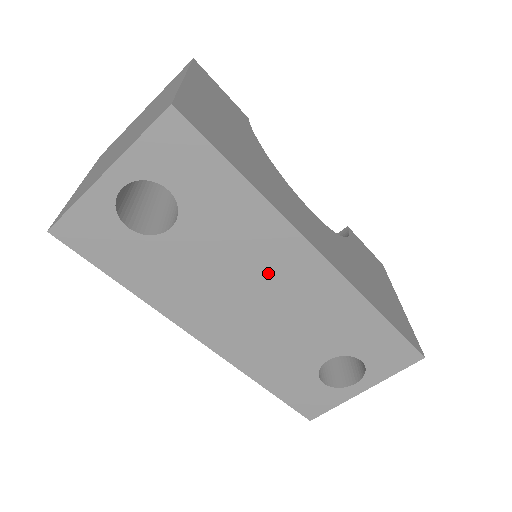
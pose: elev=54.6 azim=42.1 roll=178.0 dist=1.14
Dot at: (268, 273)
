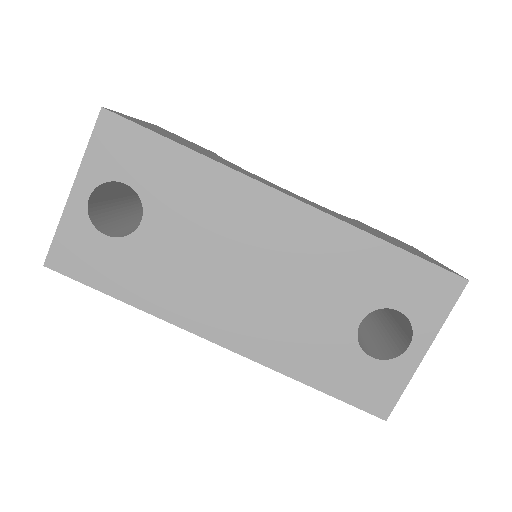
Dot at: (246, 236)
